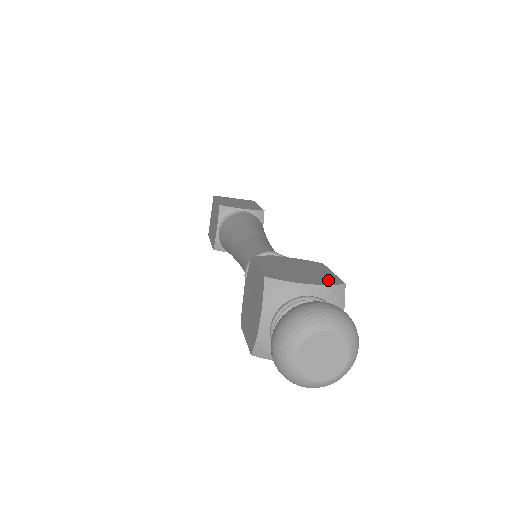
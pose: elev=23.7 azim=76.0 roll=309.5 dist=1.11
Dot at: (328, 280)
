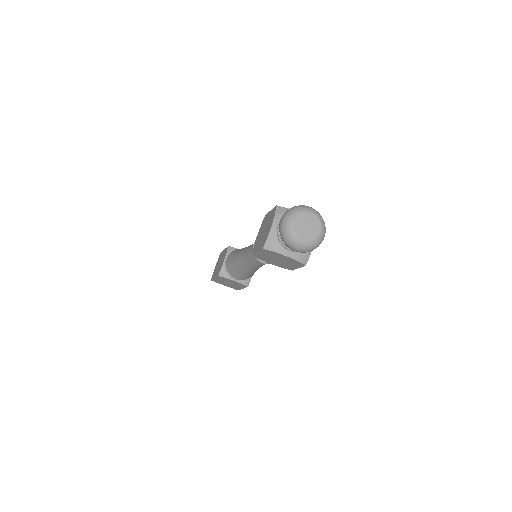
Dot at: occluded
